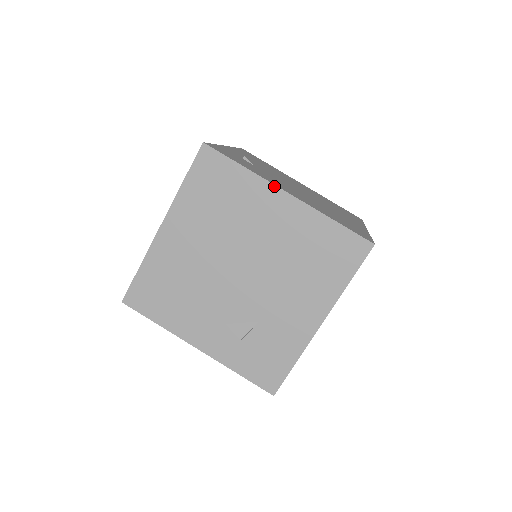
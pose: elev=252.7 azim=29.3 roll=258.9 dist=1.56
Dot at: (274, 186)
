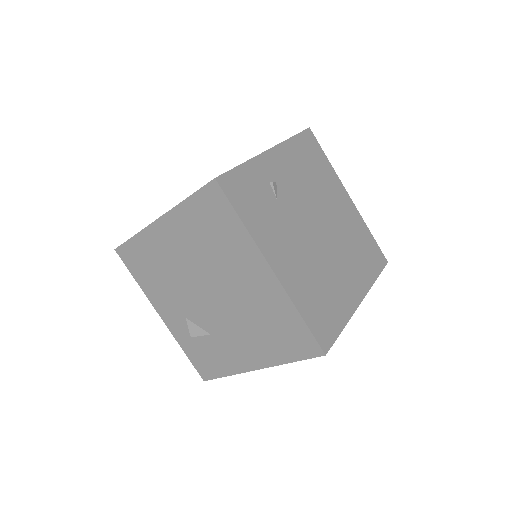
Dot at: (262, 256)
